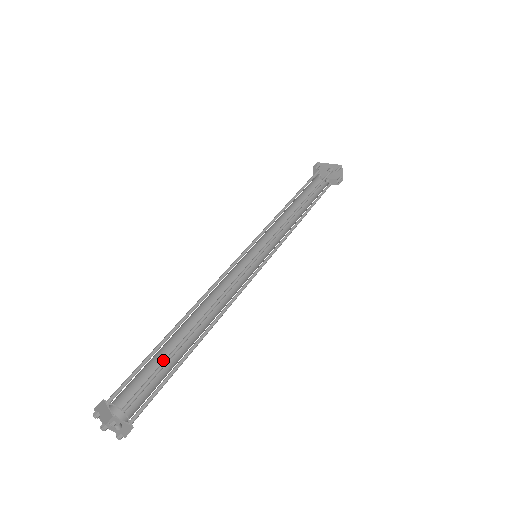
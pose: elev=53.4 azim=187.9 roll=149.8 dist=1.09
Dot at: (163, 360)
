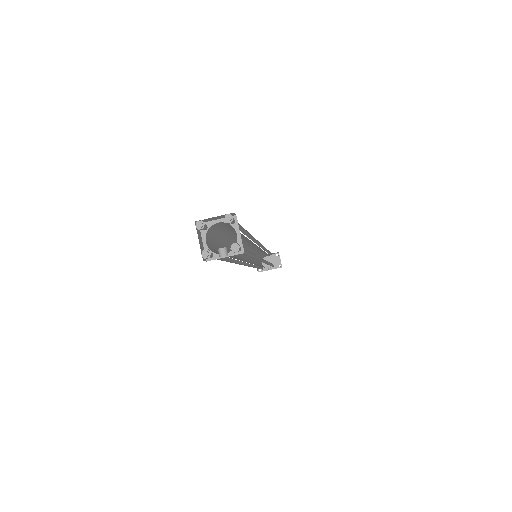
Dot at: occluded
